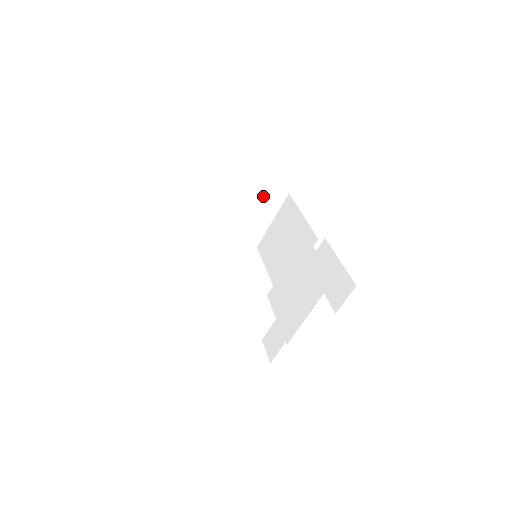
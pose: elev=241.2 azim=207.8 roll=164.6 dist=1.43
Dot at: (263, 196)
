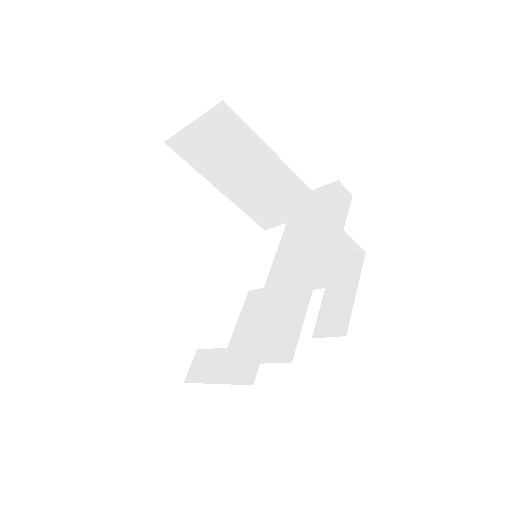
Dot at: (312, 193)
